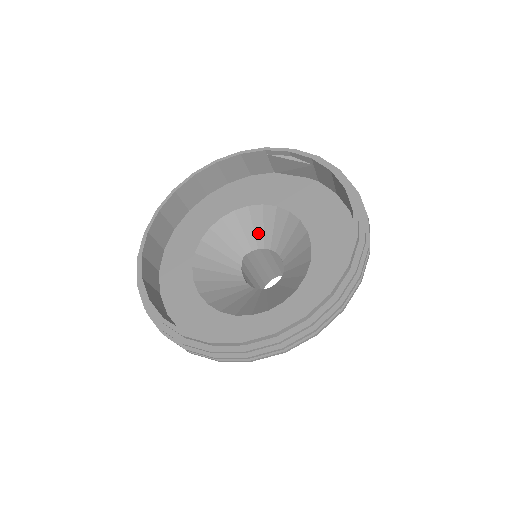
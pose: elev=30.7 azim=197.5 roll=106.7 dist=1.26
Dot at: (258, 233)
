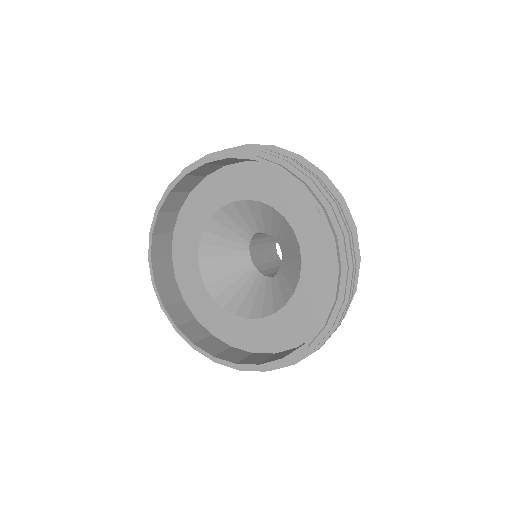
Dot at: (274, 228)
